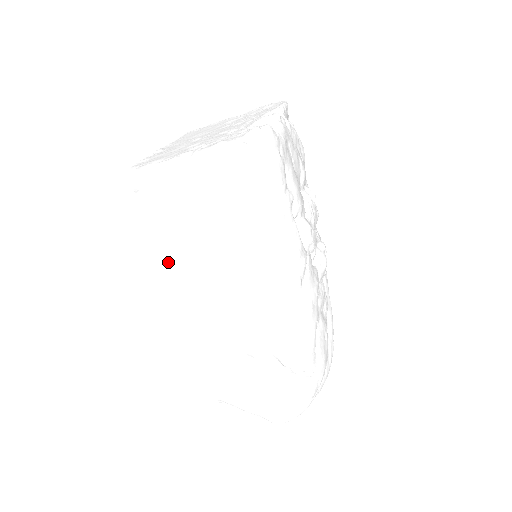
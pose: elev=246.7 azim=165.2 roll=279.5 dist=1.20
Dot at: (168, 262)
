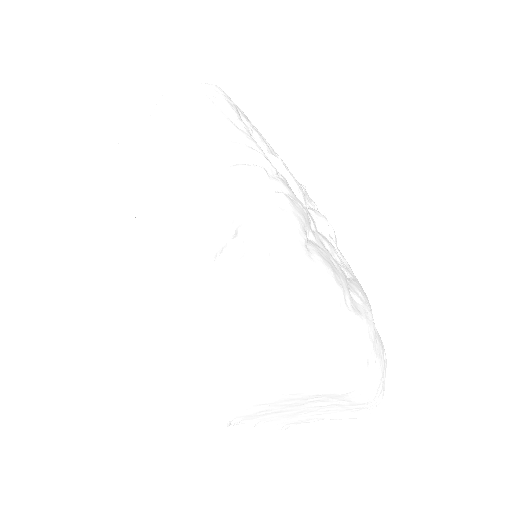
Dot at: (141, 222)
